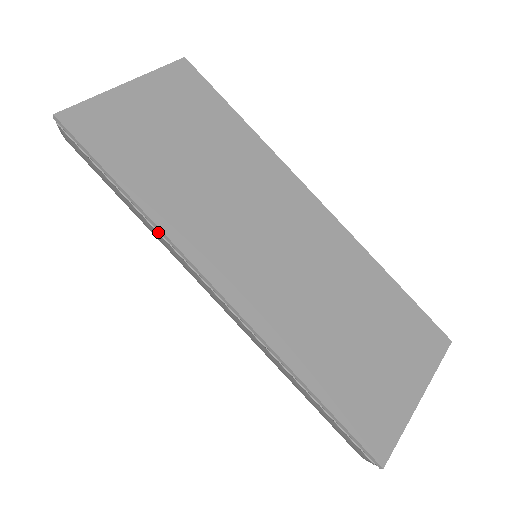
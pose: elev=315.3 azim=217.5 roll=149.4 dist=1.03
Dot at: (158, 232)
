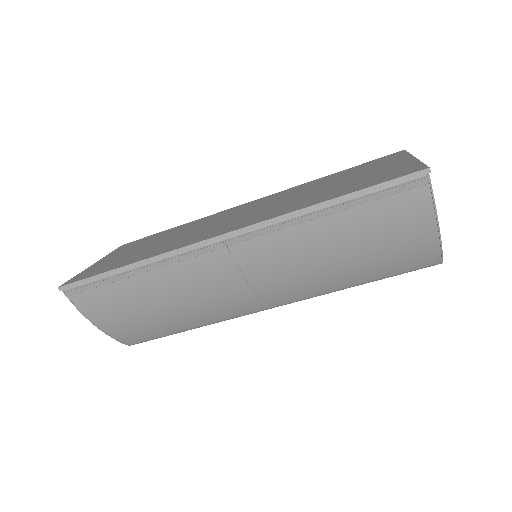
Dot at: (163, 262)
